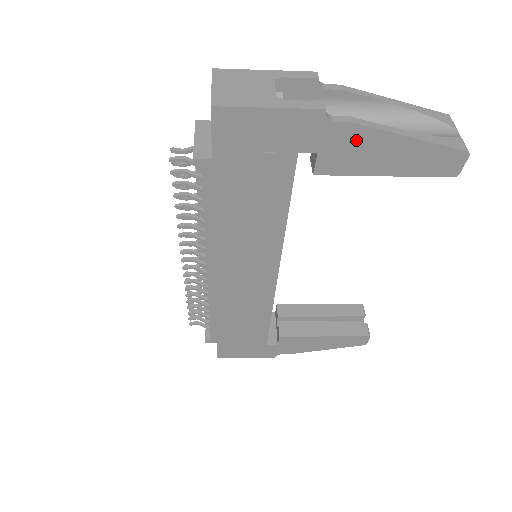
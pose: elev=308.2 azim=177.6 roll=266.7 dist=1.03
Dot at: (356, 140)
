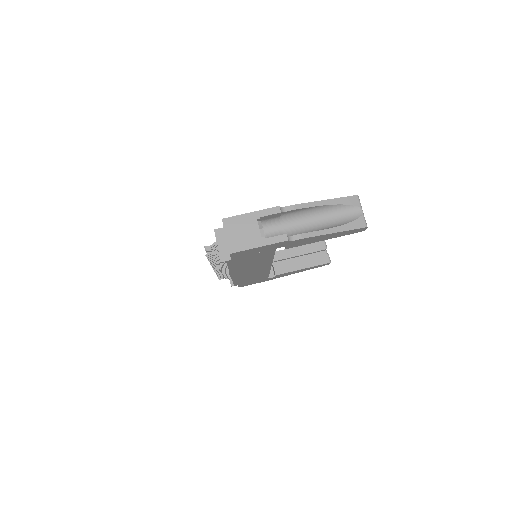
Dot at: (306, 240)
